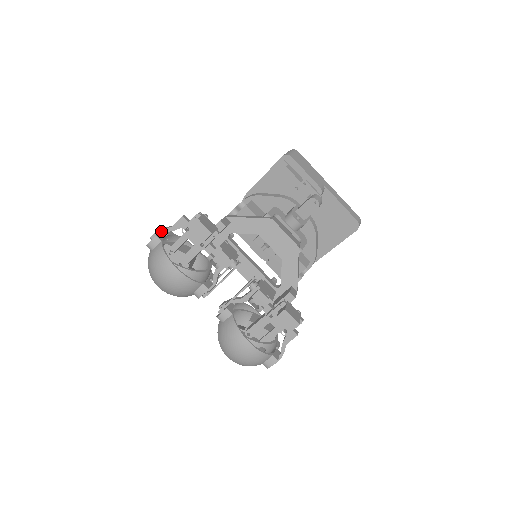
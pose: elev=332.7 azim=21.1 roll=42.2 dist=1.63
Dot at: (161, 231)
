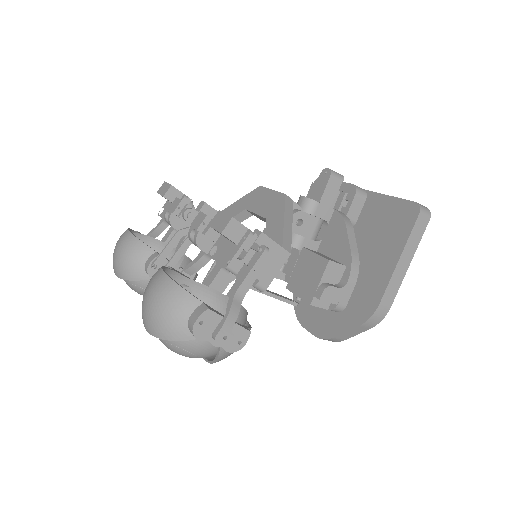
Dot at: (148, 235)
